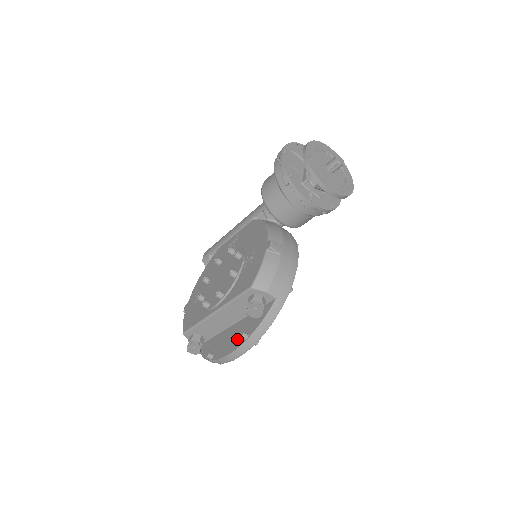
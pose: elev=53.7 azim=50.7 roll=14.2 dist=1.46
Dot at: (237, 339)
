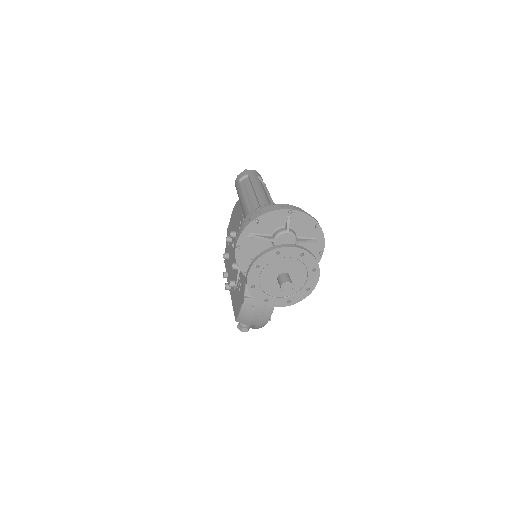
Dot at: occluded
